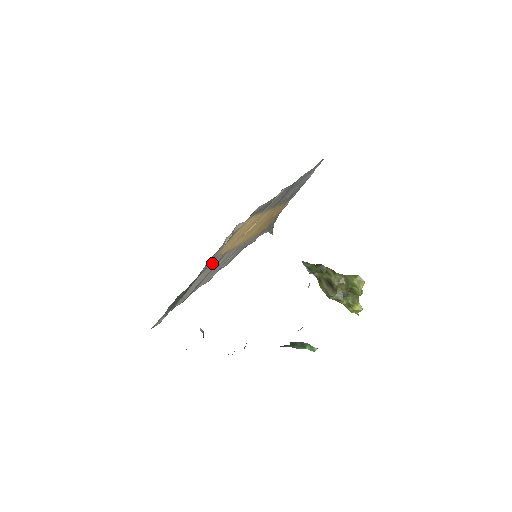
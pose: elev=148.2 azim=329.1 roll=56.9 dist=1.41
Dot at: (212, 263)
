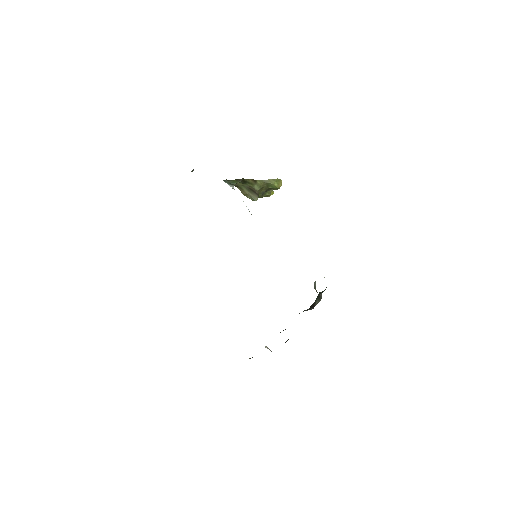
Dot at: occluded
